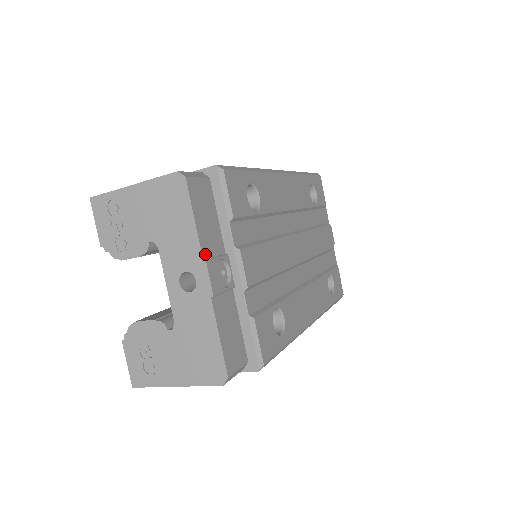
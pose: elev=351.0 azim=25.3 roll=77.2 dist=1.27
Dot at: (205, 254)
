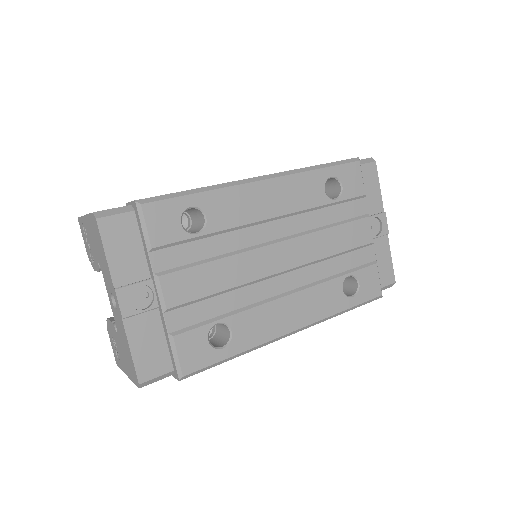
Dot at: (118, 282)
